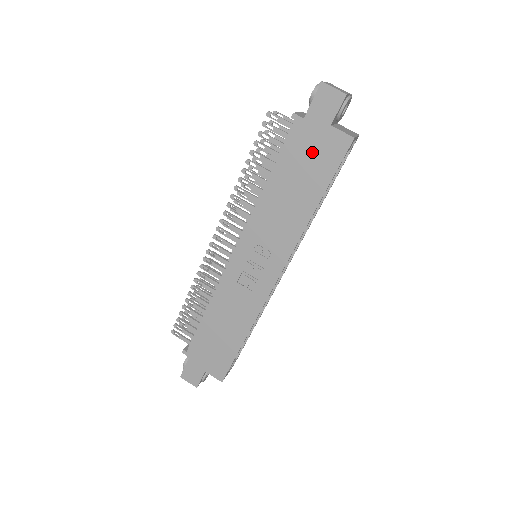
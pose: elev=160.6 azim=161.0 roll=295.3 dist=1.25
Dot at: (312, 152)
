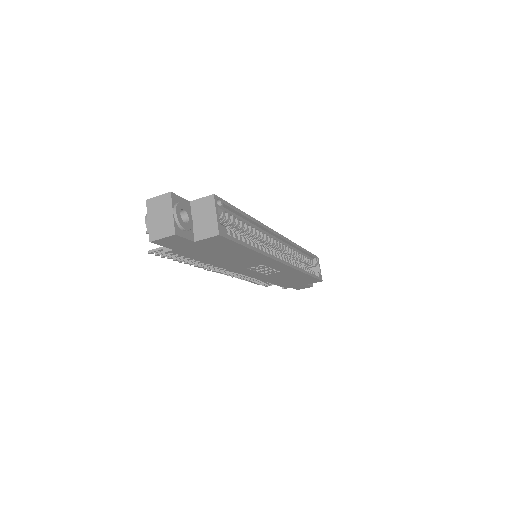
Dot at: (207, 249)
